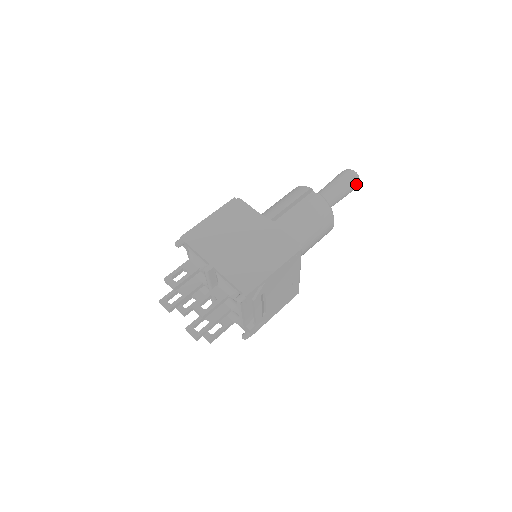
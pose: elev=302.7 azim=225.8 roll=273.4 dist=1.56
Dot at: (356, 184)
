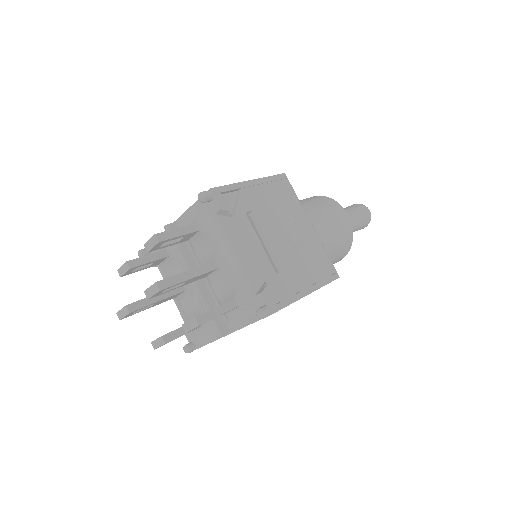
Dot at: (365, 208)
